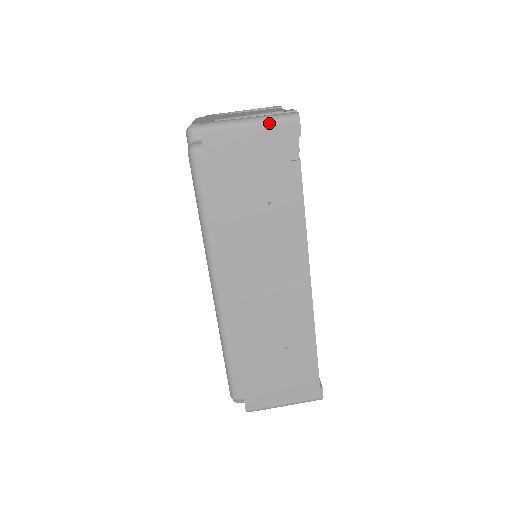
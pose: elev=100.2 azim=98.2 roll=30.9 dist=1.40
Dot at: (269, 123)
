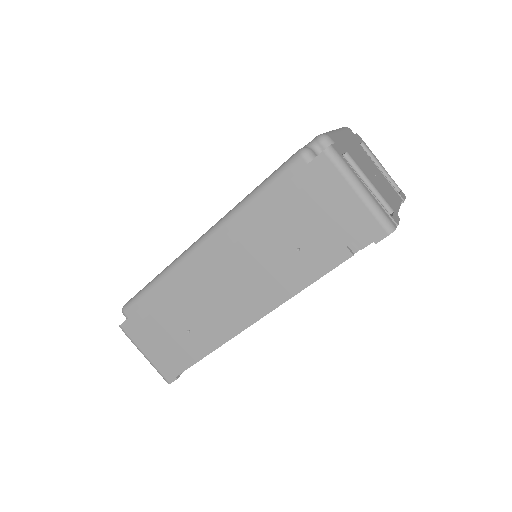
Dot at: (369, 208)
